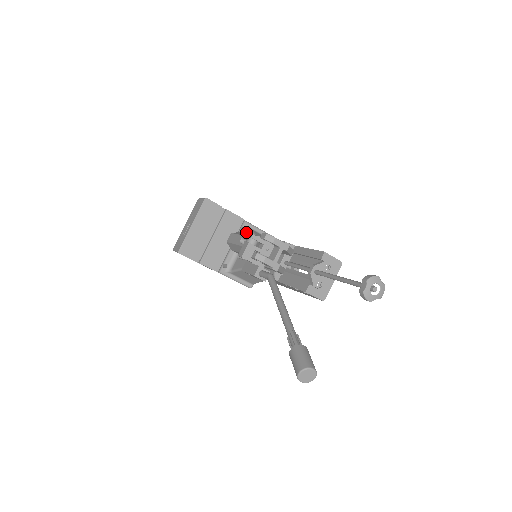
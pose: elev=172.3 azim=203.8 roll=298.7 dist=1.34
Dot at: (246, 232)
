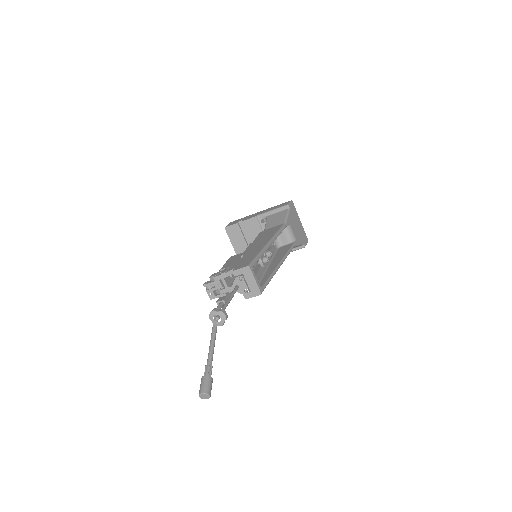
Dot at: occluded
